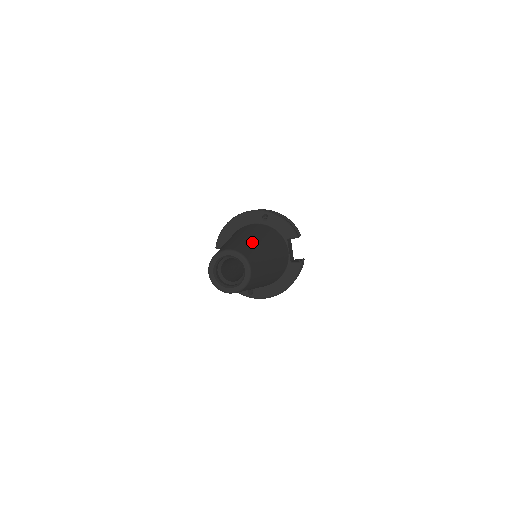
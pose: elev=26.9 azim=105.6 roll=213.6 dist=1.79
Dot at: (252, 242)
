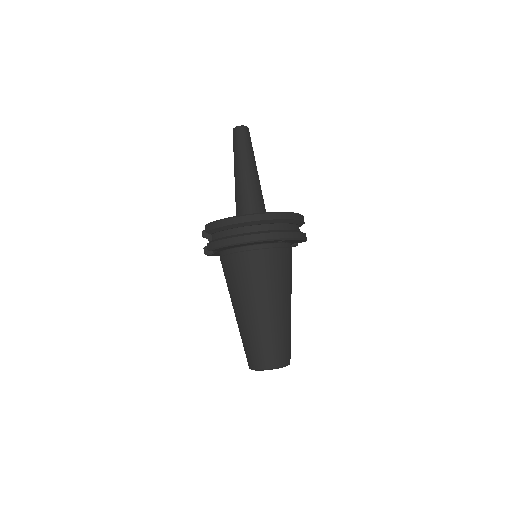
Dot at: (286, 325)
